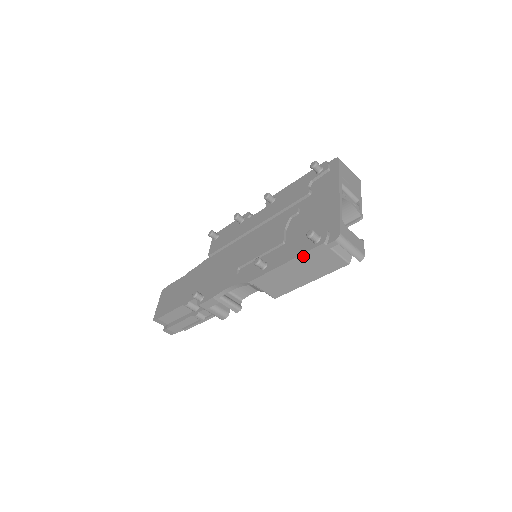
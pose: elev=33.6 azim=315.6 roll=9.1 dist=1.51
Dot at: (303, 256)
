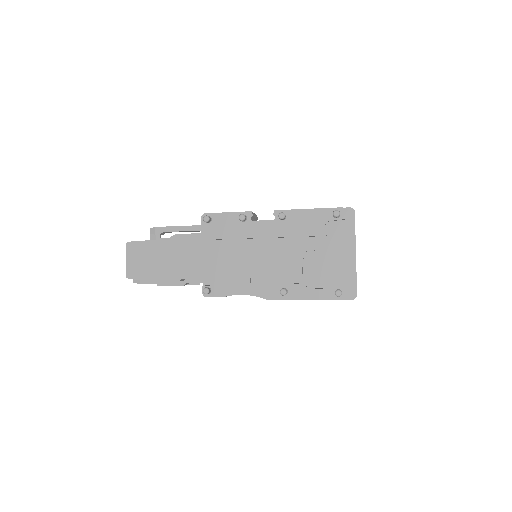
Dot at: occluded
